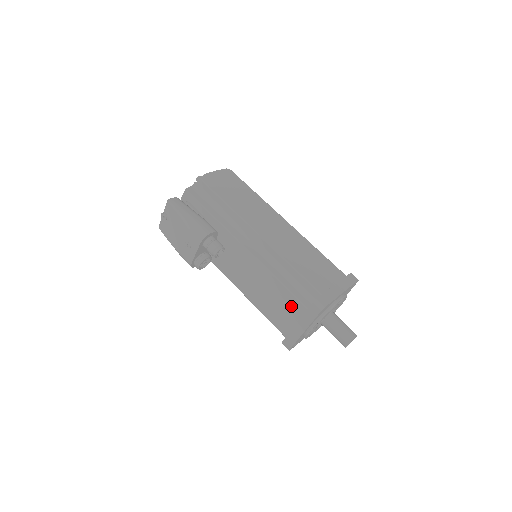
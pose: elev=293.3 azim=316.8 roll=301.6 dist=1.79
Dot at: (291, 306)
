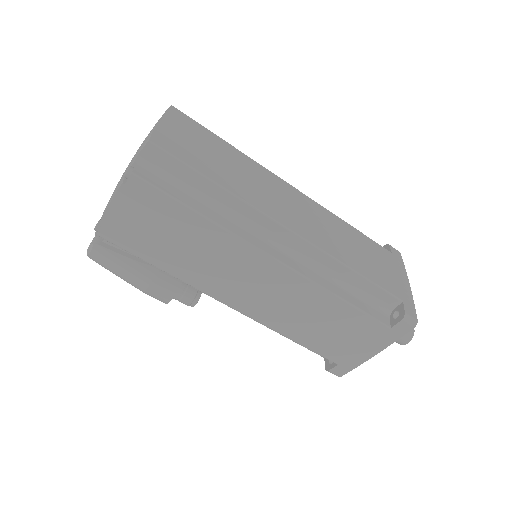
Dot at: occluded
